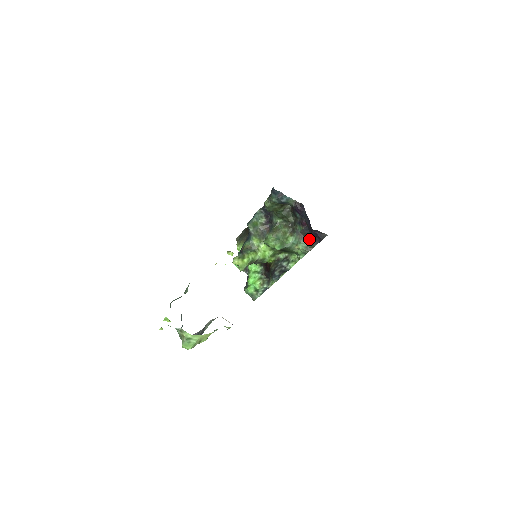
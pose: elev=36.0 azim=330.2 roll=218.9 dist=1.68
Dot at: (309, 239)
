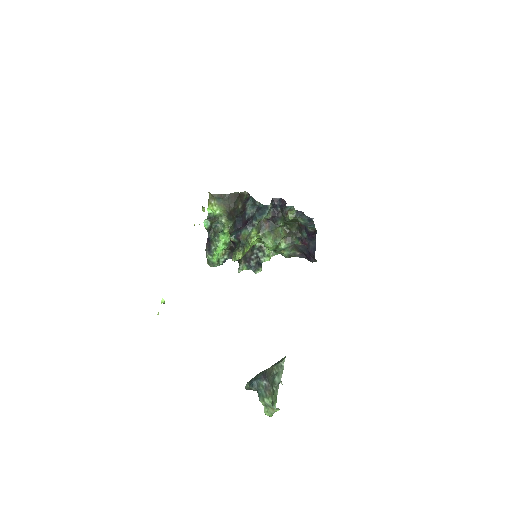
Dot at: (296, 250)
